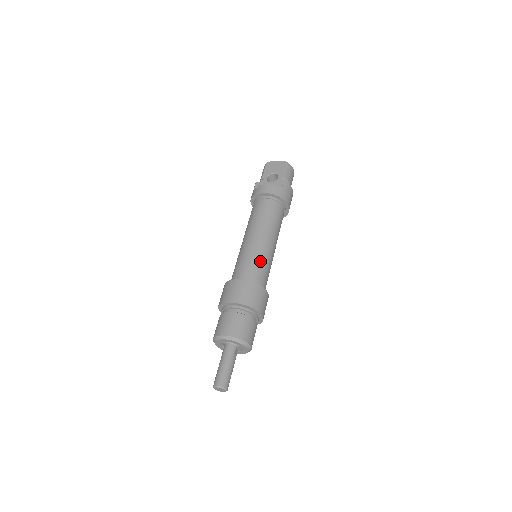
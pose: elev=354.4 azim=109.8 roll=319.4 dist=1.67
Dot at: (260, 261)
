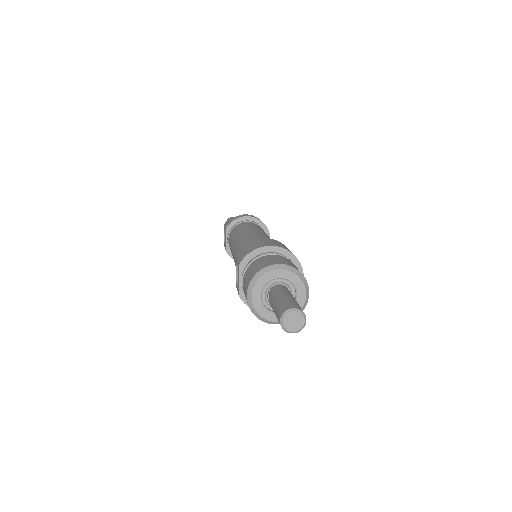
Dot at: occluded
